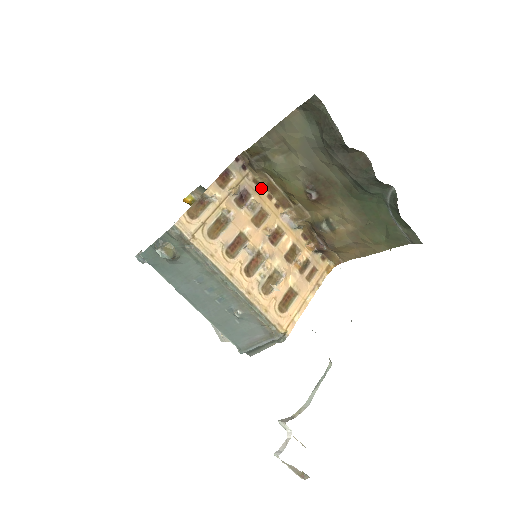
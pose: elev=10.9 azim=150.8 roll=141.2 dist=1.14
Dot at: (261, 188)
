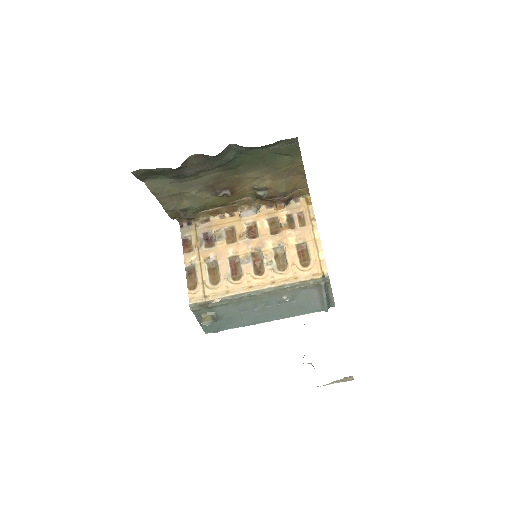
Dot at: (211, 220)
